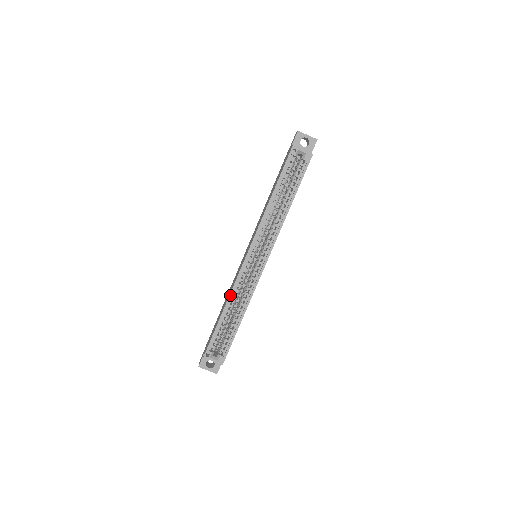
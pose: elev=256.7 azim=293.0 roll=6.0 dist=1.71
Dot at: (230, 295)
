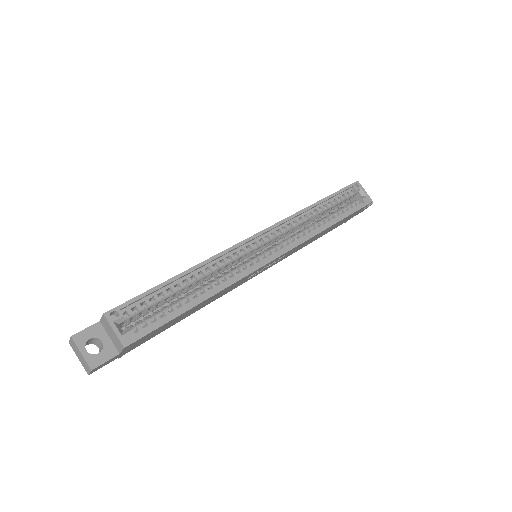
Dot at: (207, 260)
